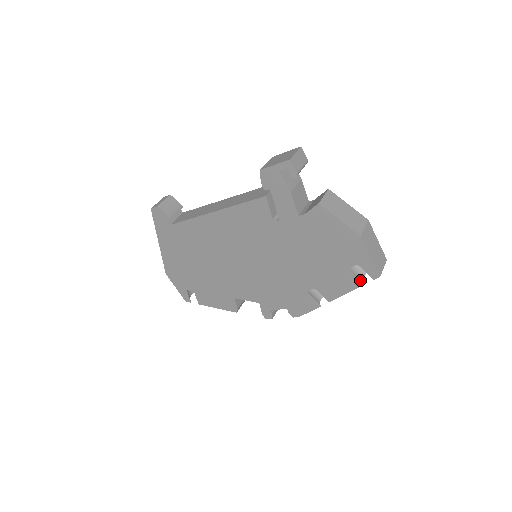
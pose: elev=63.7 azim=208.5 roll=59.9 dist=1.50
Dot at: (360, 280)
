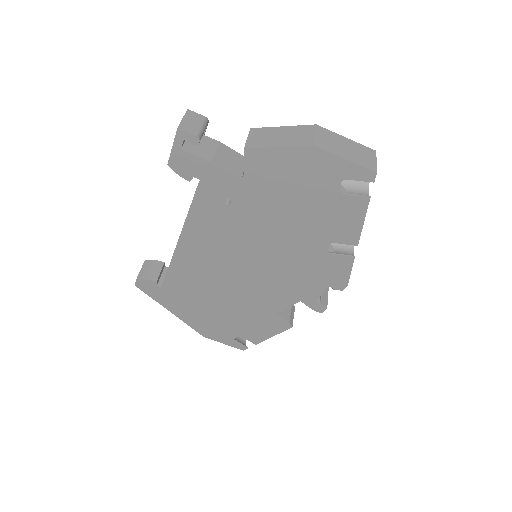
Dot at: occluded
